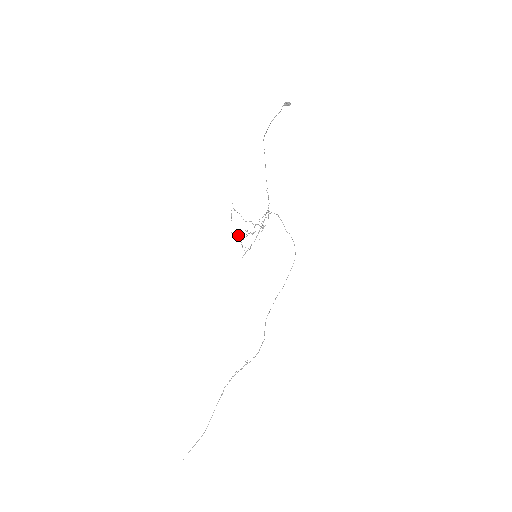
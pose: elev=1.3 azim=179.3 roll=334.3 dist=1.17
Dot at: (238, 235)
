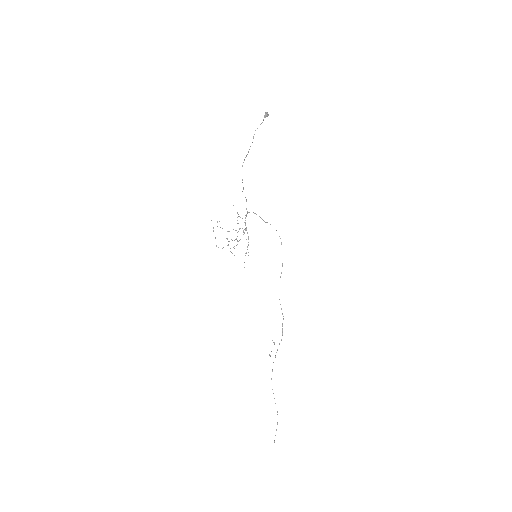
Dot at: occluded
